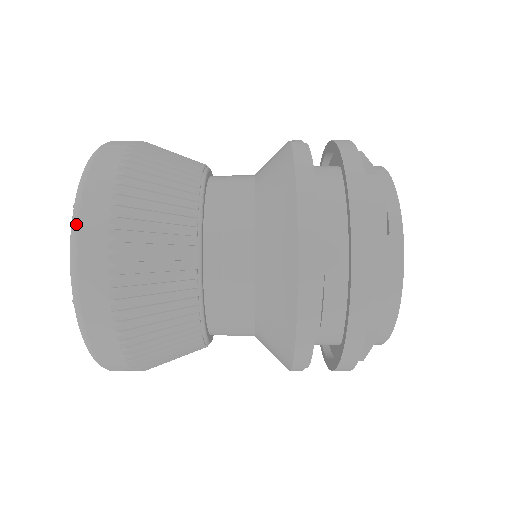
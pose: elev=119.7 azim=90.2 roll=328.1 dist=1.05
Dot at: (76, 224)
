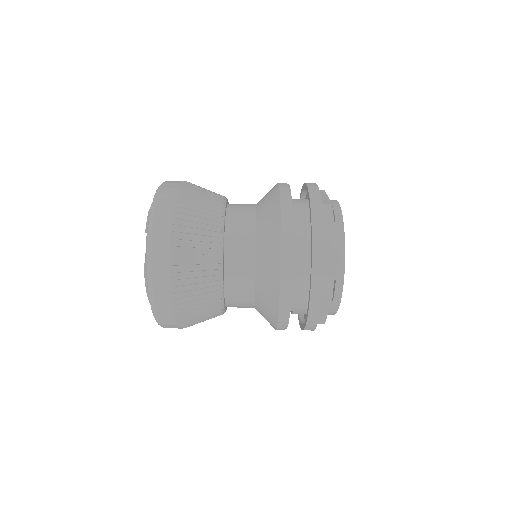
Dot at: (154, 310)
